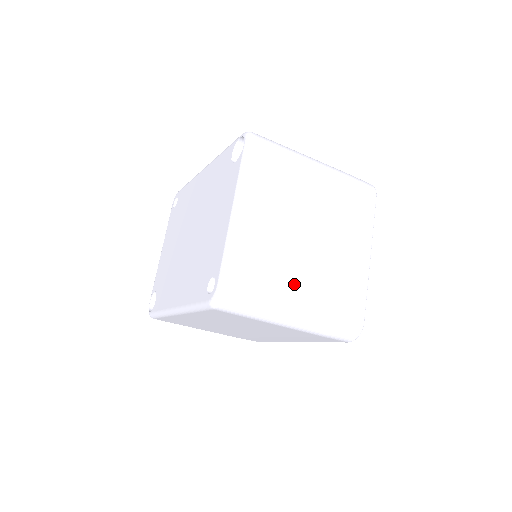
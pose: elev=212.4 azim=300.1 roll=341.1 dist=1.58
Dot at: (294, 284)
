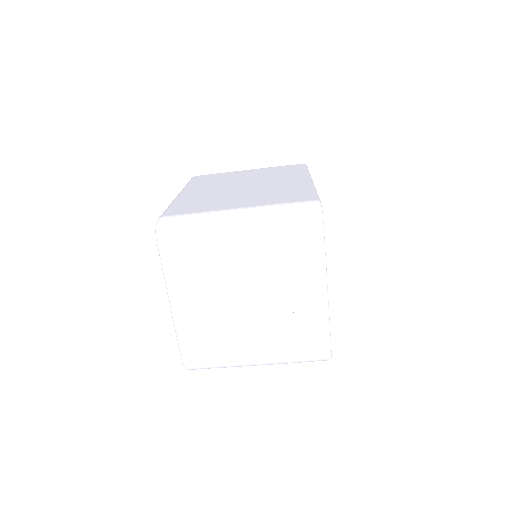
Dot at: (245, 344)
